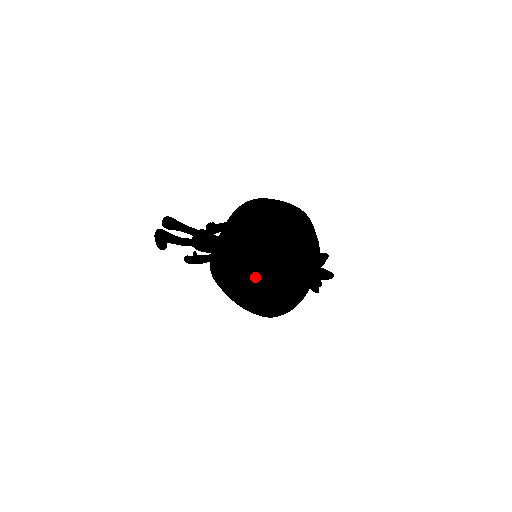
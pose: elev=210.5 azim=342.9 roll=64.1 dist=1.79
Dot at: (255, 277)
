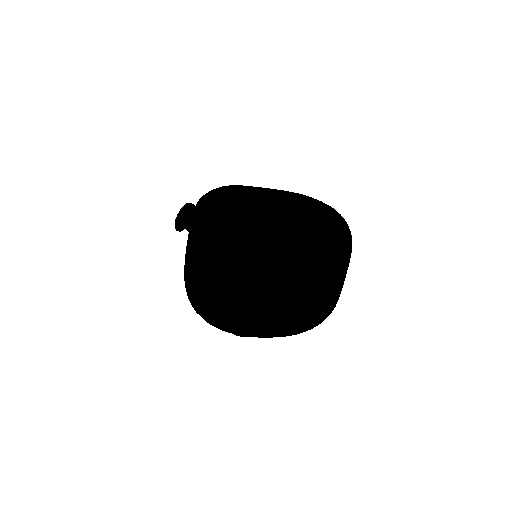
Dot at: (239, 202)
